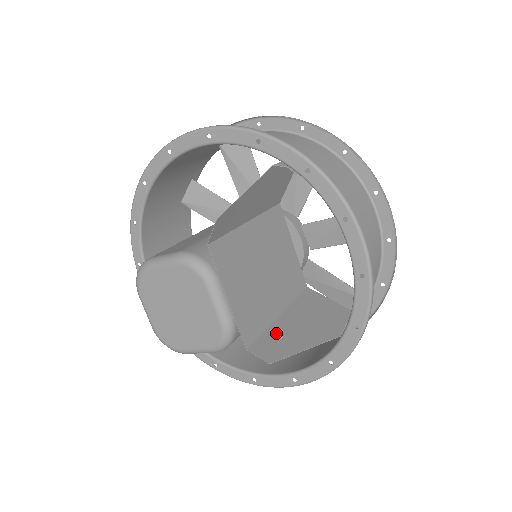
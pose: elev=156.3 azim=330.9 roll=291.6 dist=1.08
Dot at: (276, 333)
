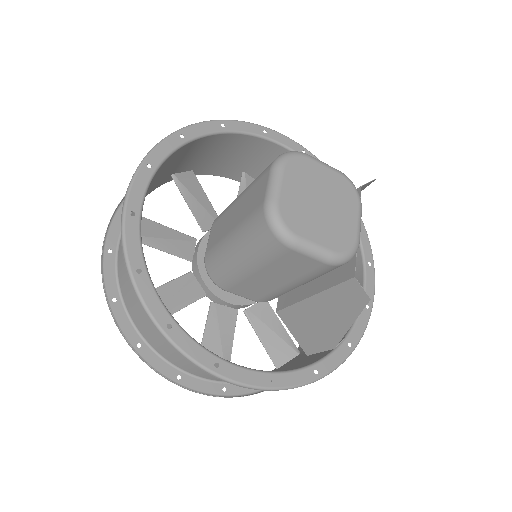
Dot at: (334, 297)
